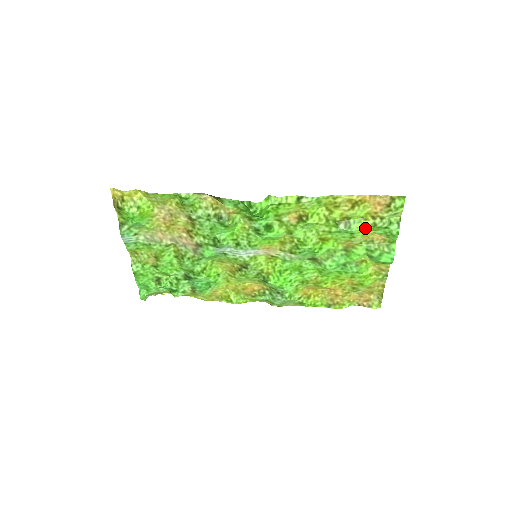
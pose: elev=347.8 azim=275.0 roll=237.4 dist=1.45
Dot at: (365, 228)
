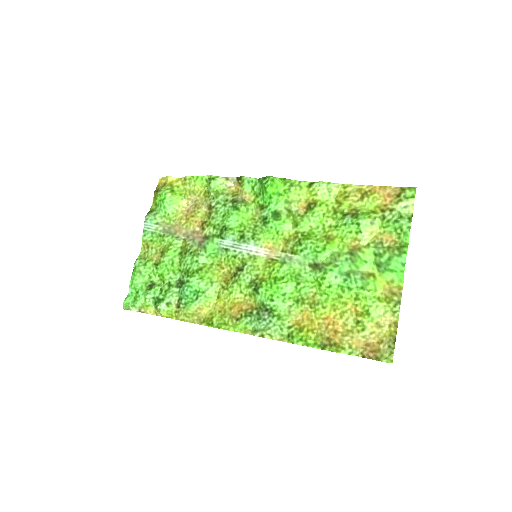
Dot at: (373, 221)
